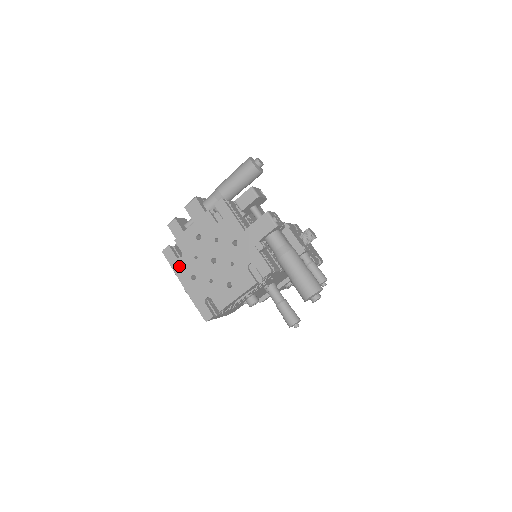
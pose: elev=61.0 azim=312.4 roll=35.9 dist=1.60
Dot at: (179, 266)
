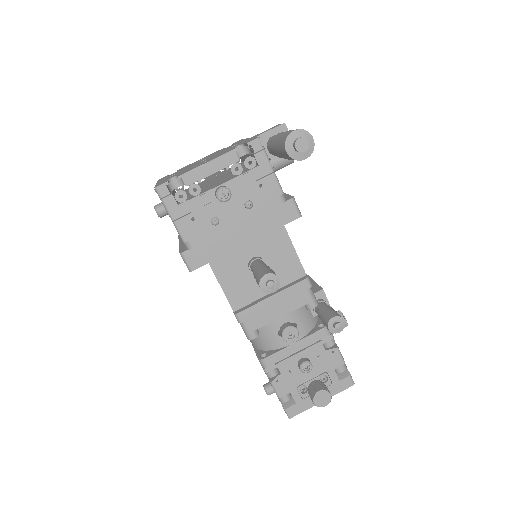
Dot at: (165, 177)
